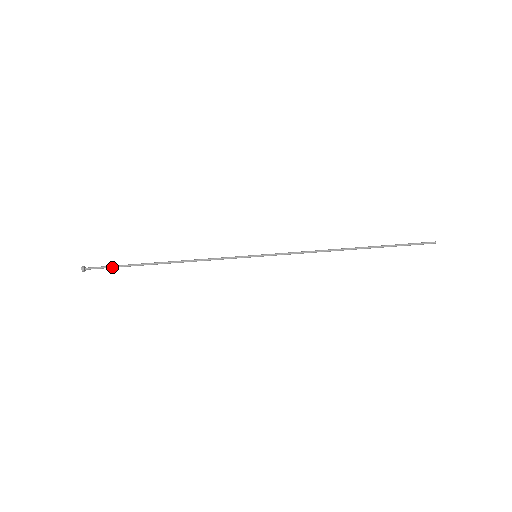
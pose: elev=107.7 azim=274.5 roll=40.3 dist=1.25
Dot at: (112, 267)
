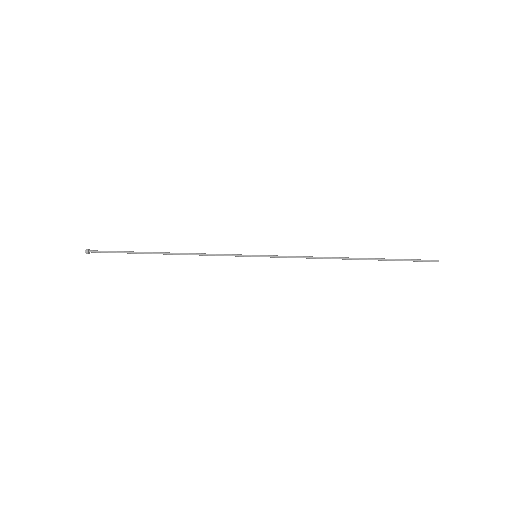
Dot at: (115, 252)
